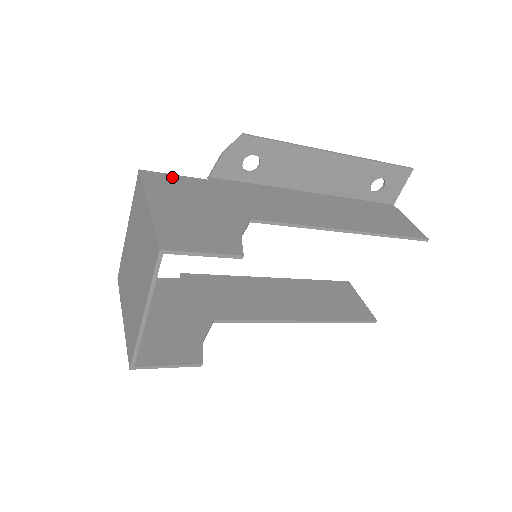
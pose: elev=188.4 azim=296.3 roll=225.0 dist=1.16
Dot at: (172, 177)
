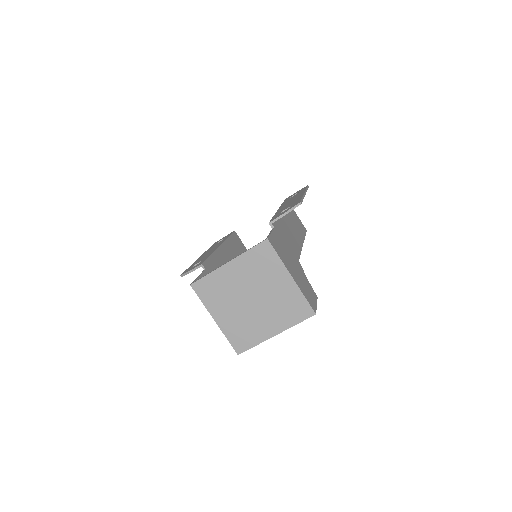
Dot at: (273, 237)
